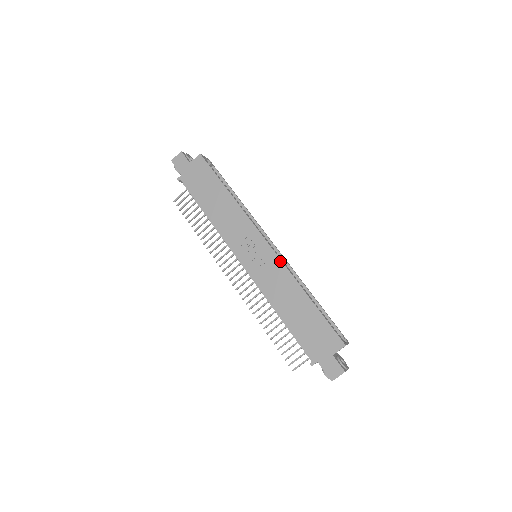
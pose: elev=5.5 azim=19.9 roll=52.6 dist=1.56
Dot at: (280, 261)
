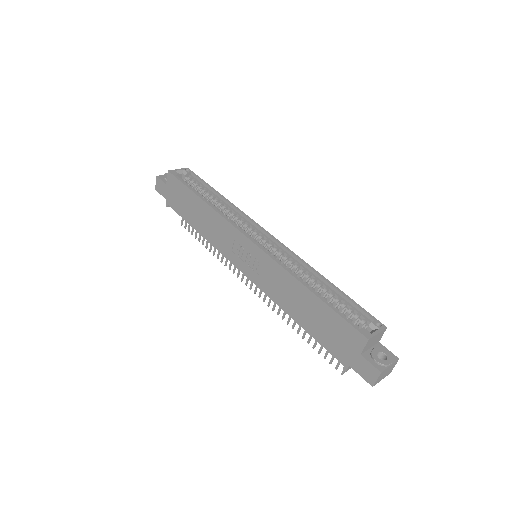
Dot at: (269, 257)
